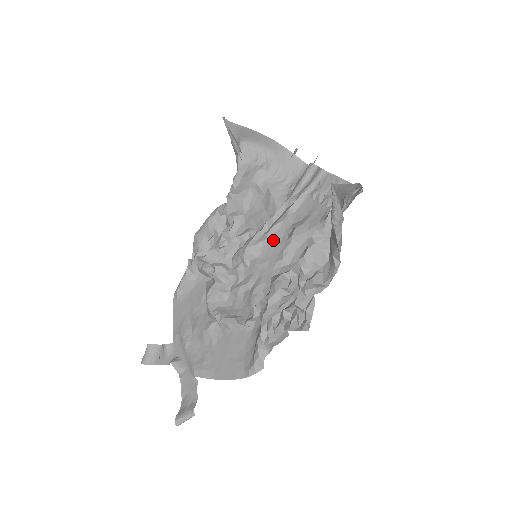
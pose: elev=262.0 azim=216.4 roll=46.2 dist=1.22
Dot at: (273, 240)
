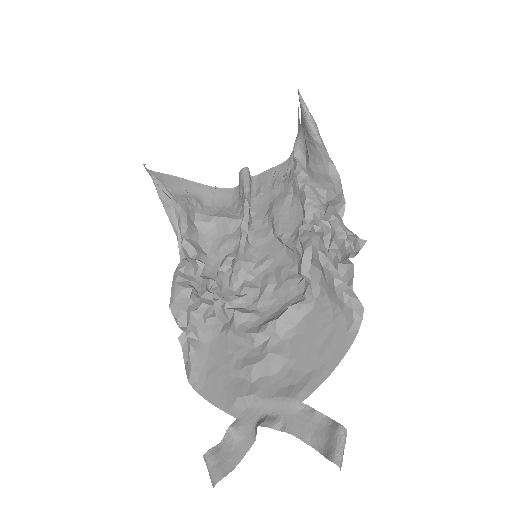
Dot at: (258, 240)
